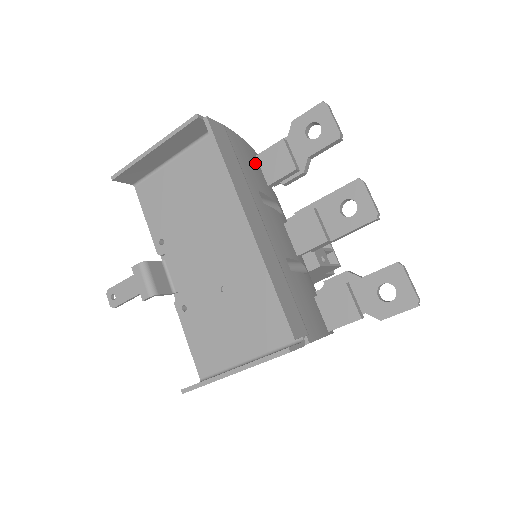
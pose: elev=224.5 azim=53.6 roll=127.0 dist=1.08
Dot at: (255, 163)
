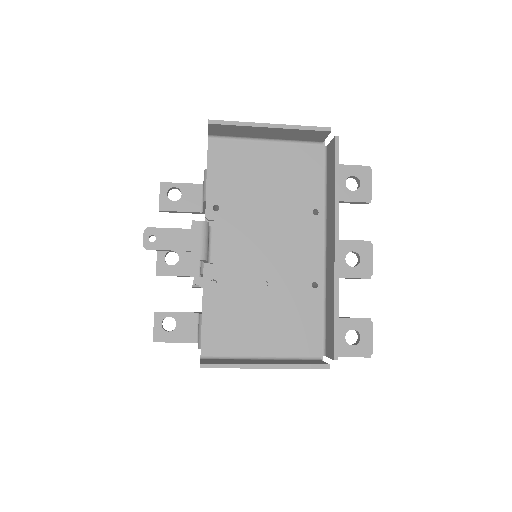
Dot at: occluded
